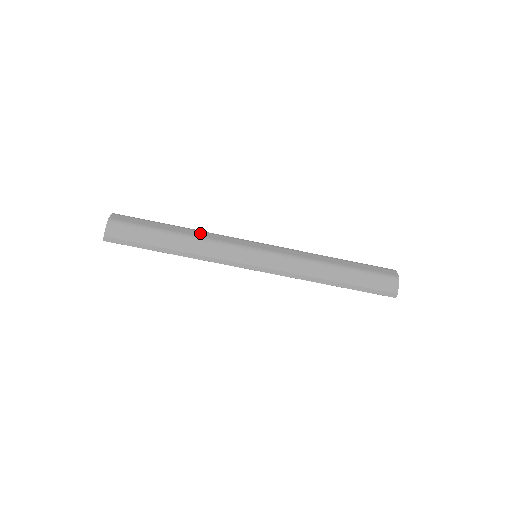
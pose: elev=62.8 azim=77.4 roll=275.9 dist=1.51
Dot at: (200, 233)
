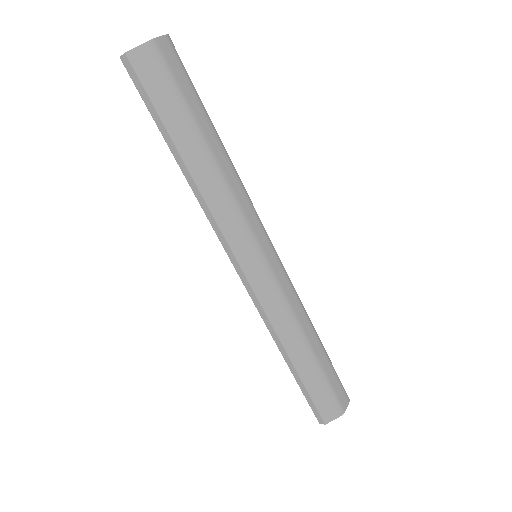
Dot at: (232, 175)
